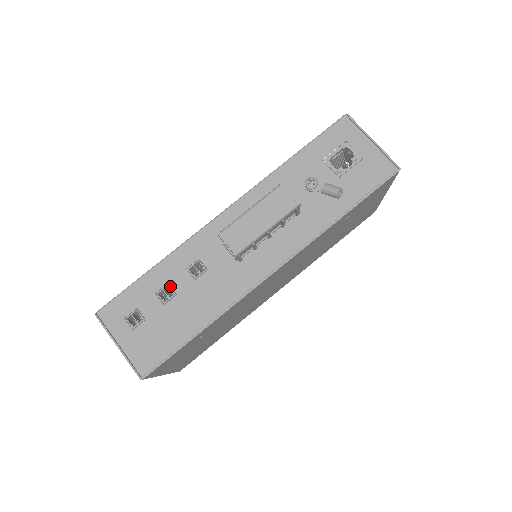
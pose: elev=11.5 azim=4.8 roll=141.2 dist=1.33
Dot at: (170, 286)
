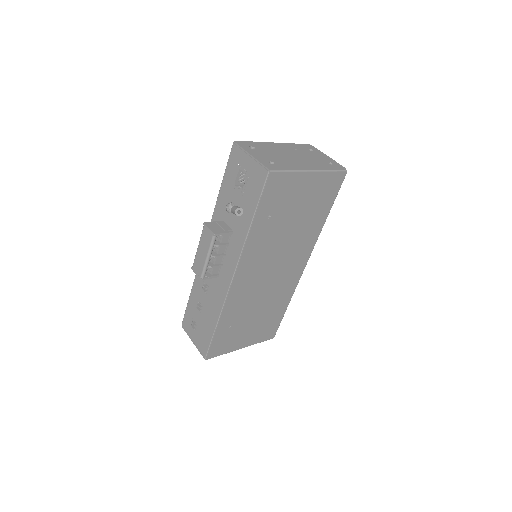
Dot at: occluded
